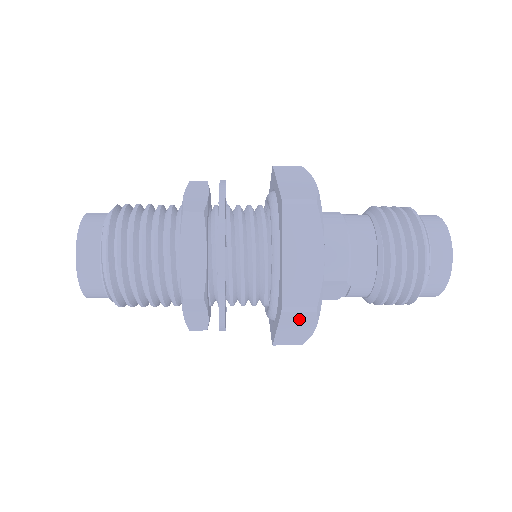
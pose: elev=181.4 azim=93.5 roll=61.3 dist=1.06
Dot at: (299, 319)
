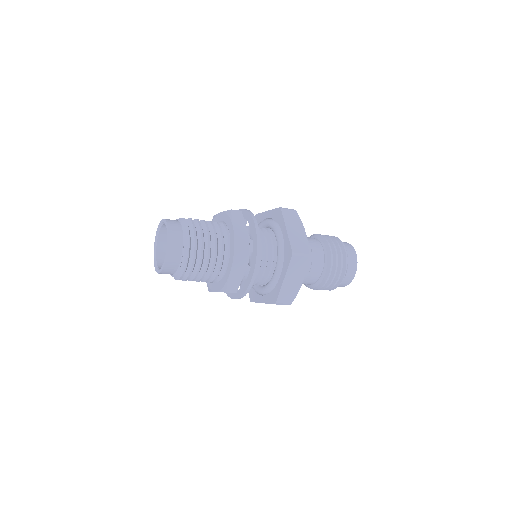
Dot at: occluded
